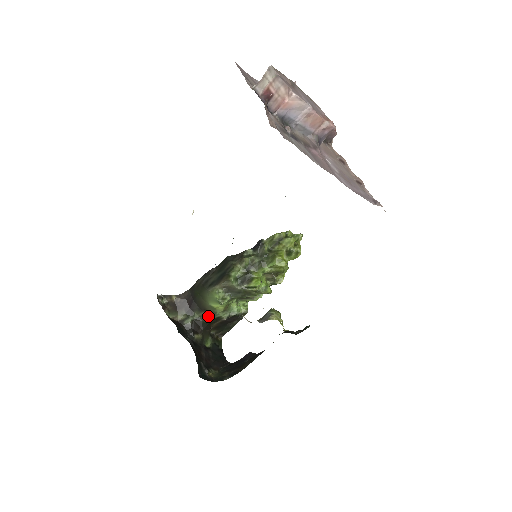
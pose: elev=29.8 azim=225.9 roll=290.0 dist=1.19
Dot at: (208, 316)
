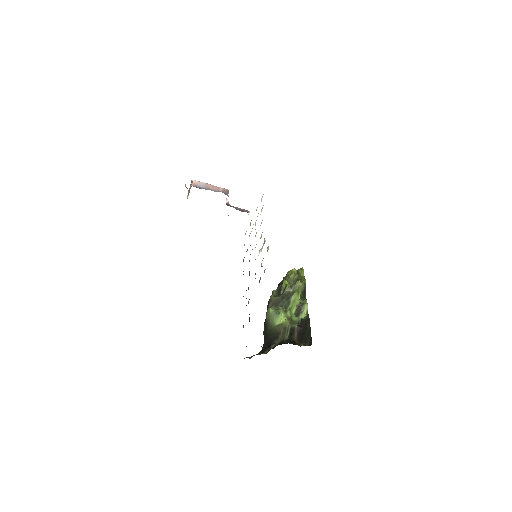
Dot at: (284, 335)
